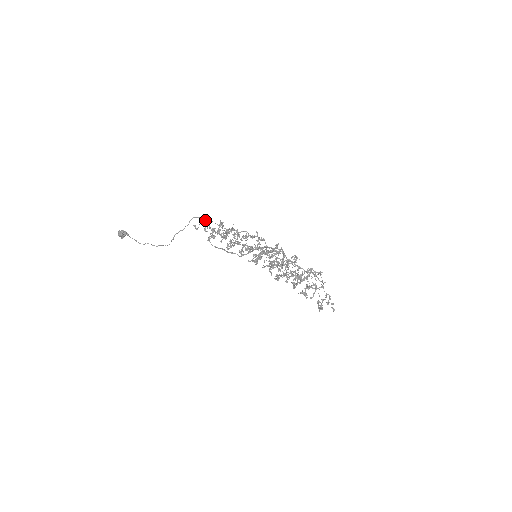
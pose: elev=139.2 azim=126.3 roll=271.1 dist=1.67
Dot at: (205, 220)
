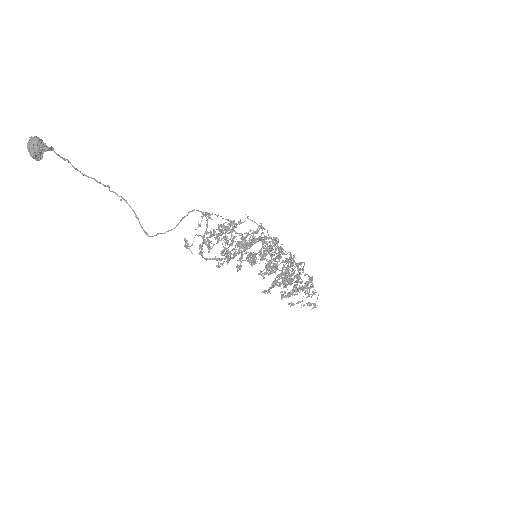
Dot at: occluded
